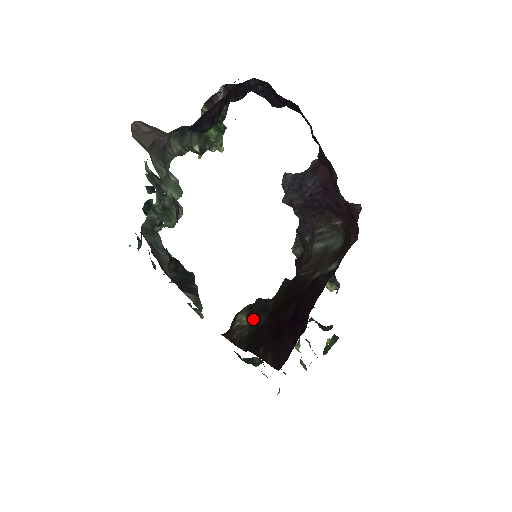
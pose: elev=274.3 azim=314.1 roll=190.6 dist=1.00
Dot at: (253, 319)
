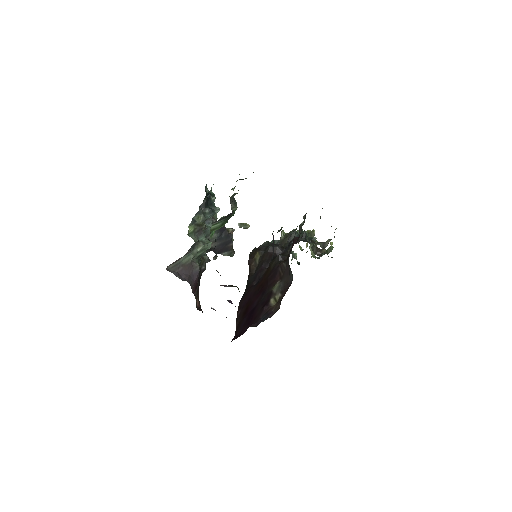
Dot at: (258, 268)
